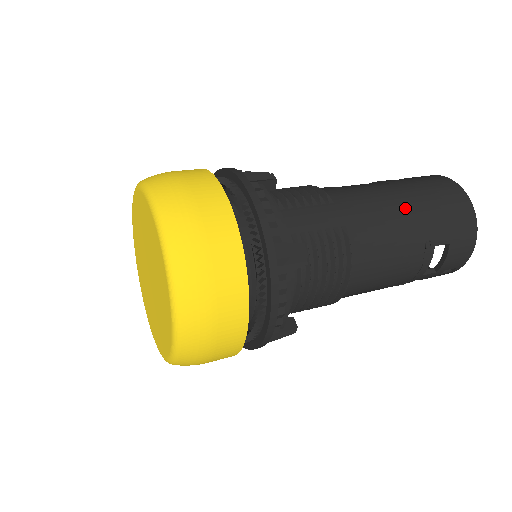
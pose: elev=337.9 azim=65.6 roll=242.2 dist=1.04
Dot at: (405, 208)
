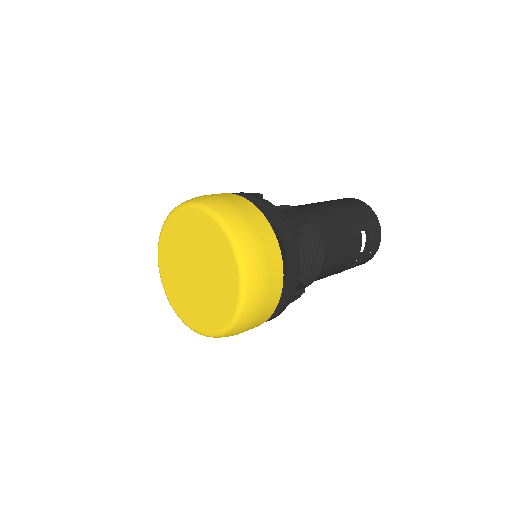
Dot at: (337, 210)
